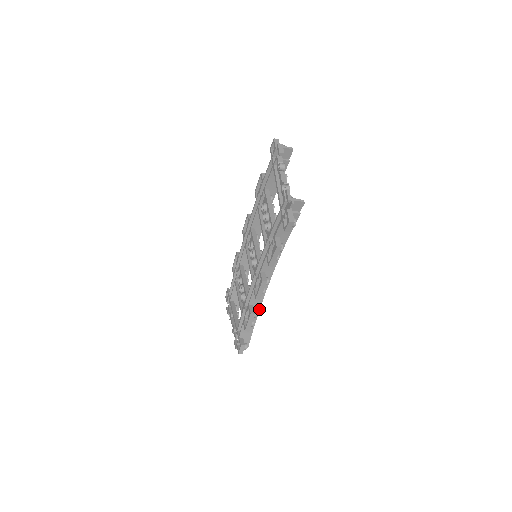
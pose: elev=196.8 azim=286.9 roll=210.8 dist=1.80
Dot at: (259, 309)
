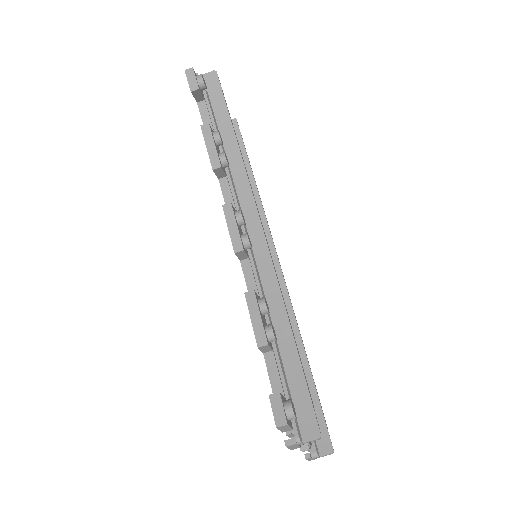
Dot at: (285, 313)
